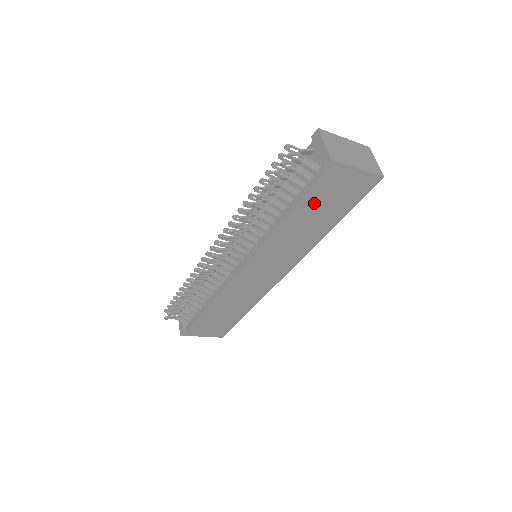
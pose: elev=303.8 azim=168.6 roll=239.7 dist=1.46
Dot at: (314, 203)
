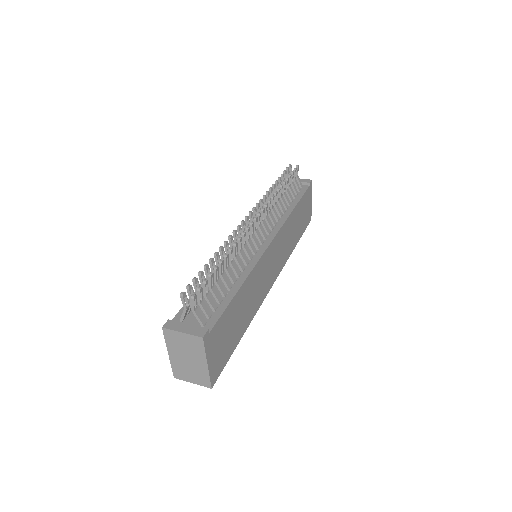
Dot at: (301, 208)
